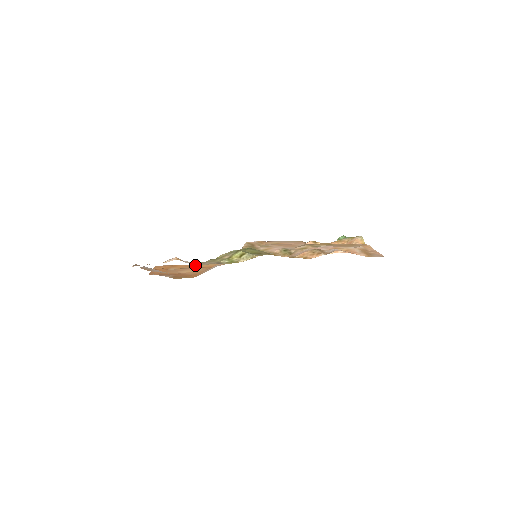
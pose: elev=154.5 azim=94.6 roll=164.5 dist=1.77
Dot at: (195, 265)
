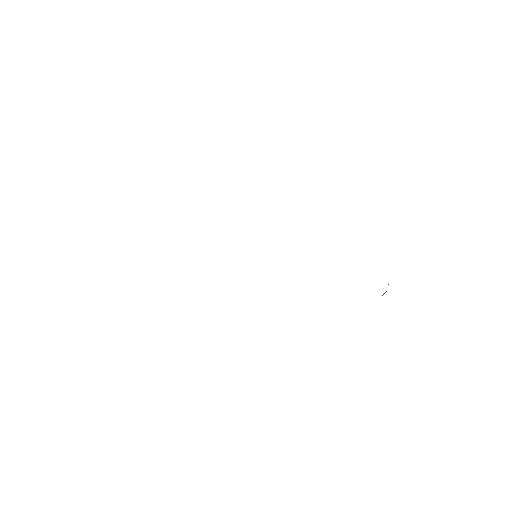
Dot at: occluded
